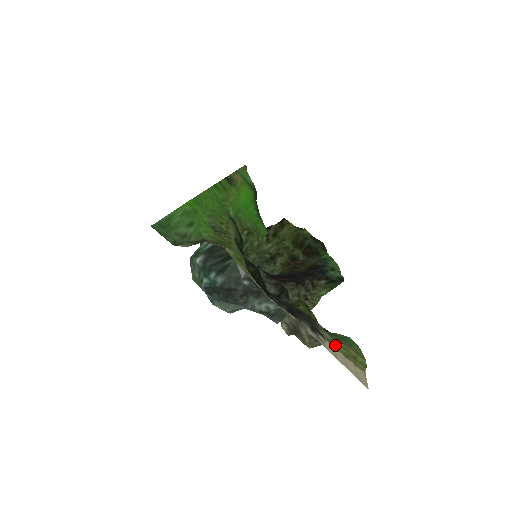
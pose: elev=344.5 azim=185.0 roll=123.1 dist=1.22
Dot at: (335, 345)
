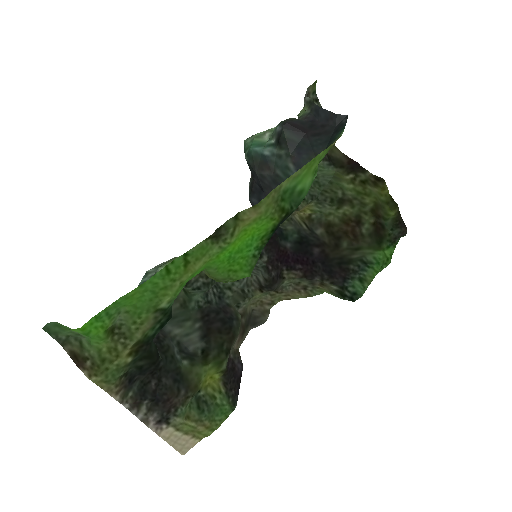
Dot at: (180, 427)
